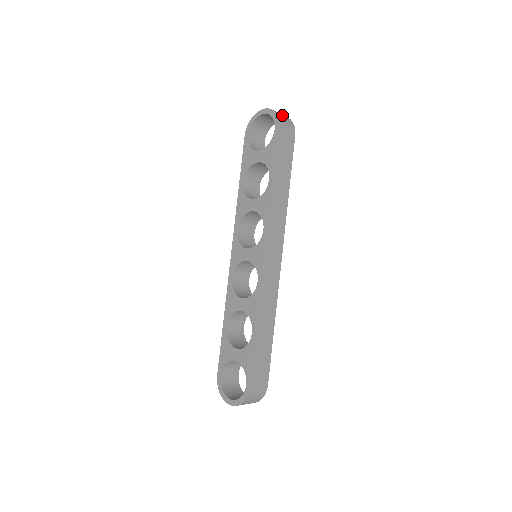
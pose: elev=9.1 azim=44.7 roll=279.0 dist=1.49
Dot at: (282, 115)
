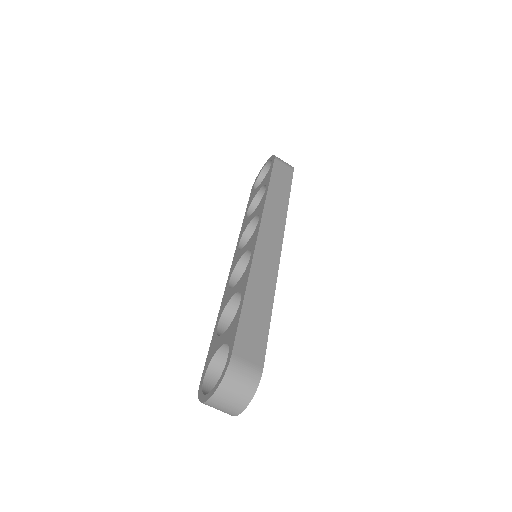
Dot at: occluded
